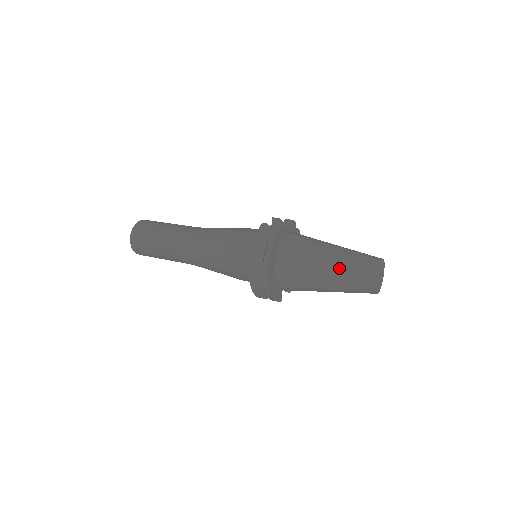
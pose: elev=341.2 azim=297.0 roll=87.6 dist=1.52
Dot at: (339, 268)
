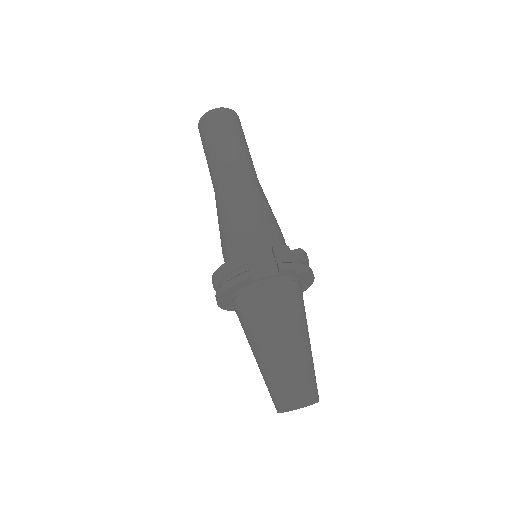
Dot at: (262, 367)
